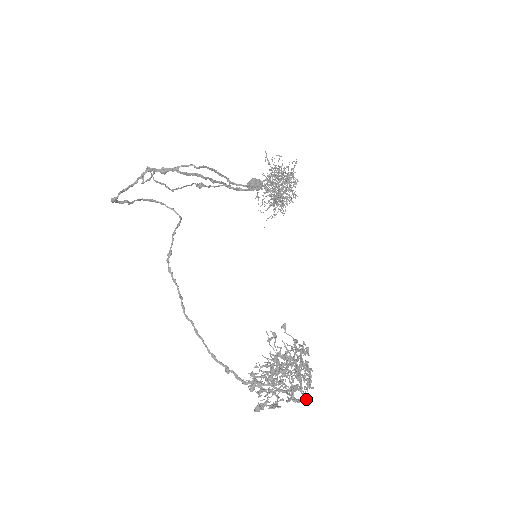
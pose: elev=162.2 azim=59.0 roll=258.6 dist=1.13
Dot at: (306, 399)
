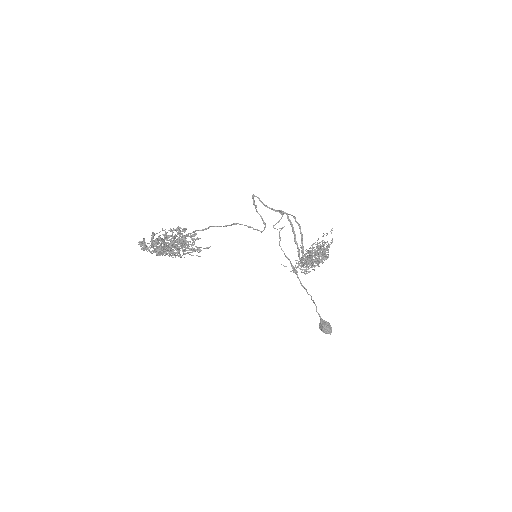
Dot at: (156, 240)
